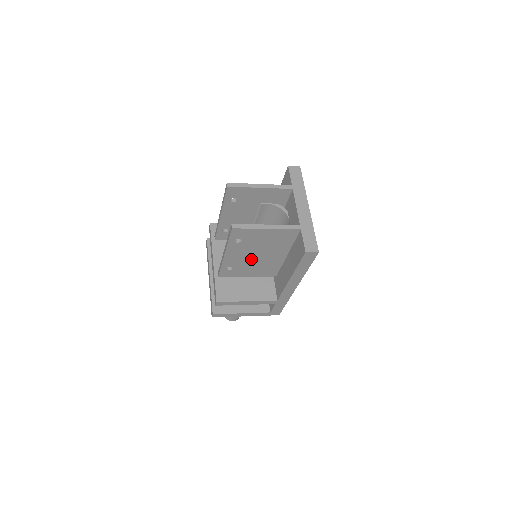
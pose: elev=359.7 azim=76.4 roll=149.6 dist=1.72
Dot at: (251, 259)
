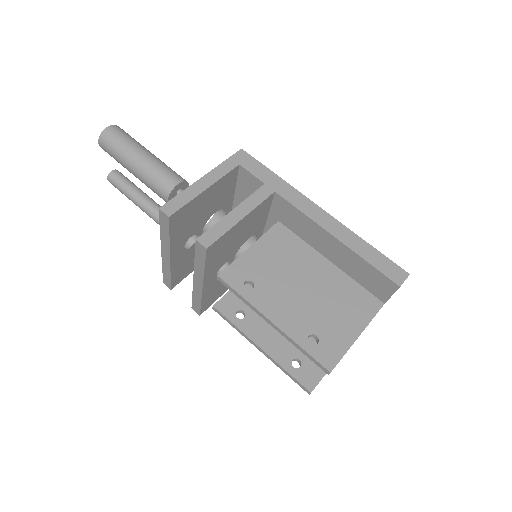
Dot at: occluded
